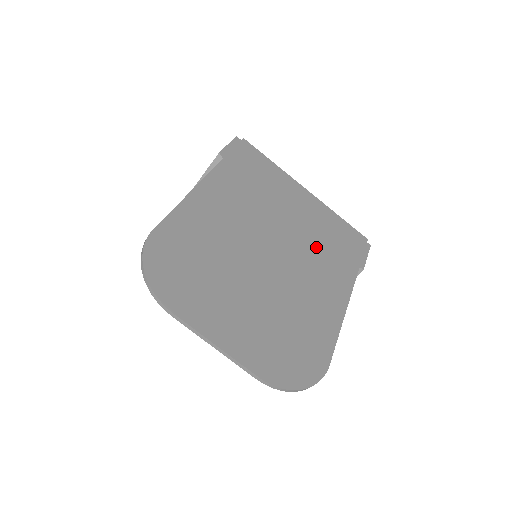
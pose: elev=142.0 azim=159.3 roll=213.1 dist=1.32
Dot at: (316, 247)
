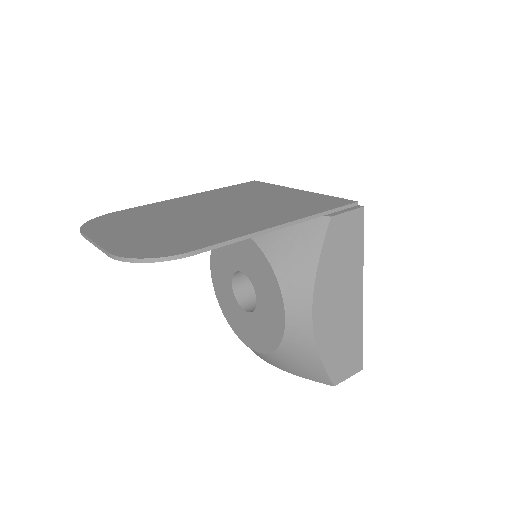
Dot at: (269, 208)
